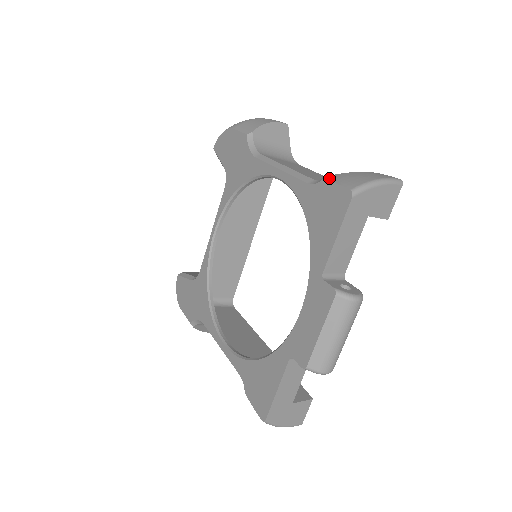
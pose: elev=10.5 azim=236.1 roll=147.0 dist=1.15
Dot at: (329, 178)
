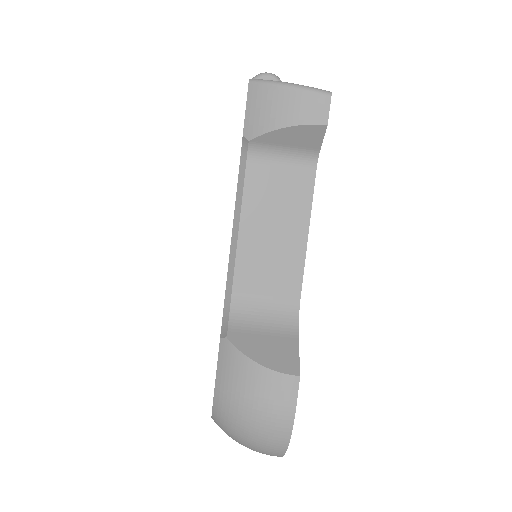
Dot at: occluded
